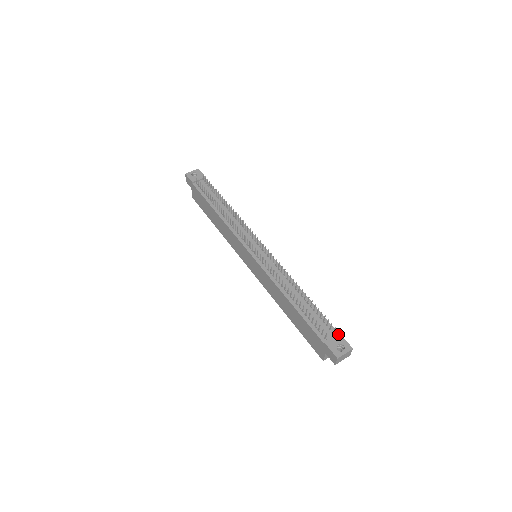
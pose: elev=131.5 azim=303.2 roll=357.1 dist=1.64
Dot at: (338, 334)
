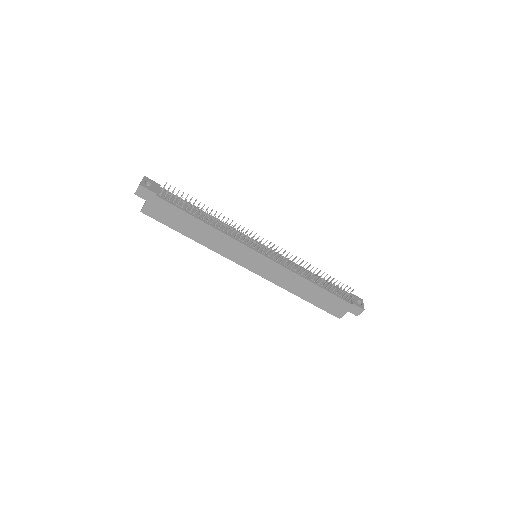
Dot at: (351, 294)
